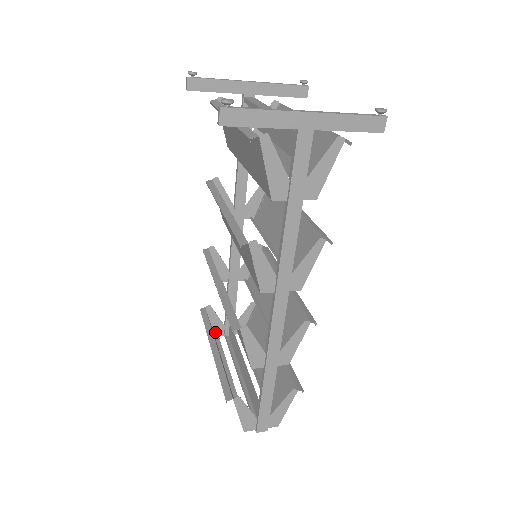
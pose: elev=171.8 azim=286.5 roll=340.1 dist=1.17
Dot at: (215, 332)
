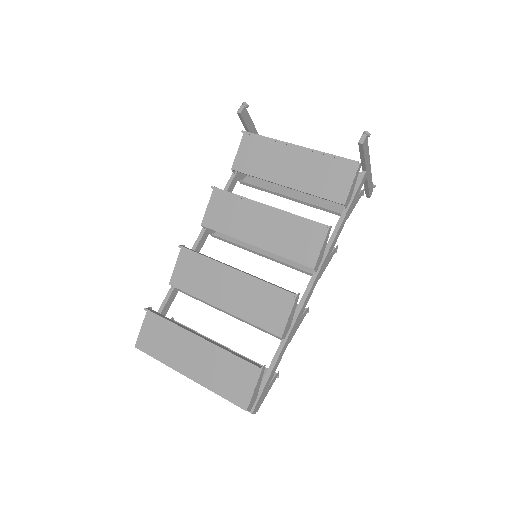
Dot at: (137, 341)
